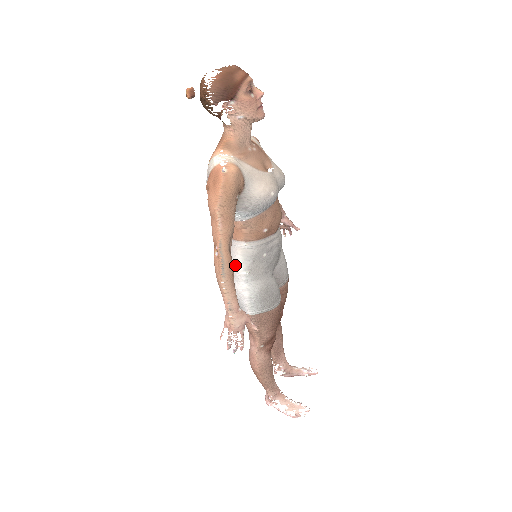
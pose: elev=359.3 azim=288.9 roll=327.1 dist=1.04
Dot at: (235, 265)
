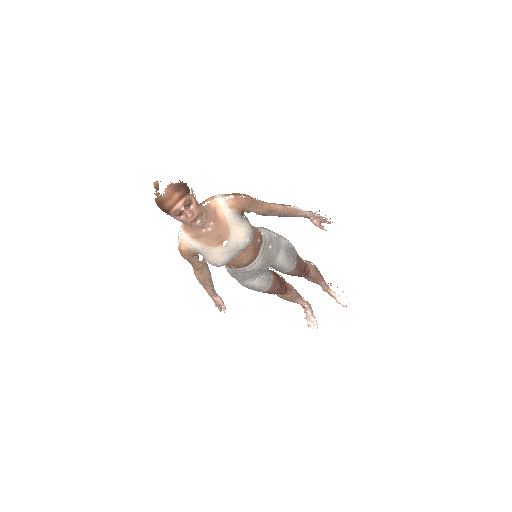
Dot at: occluded
